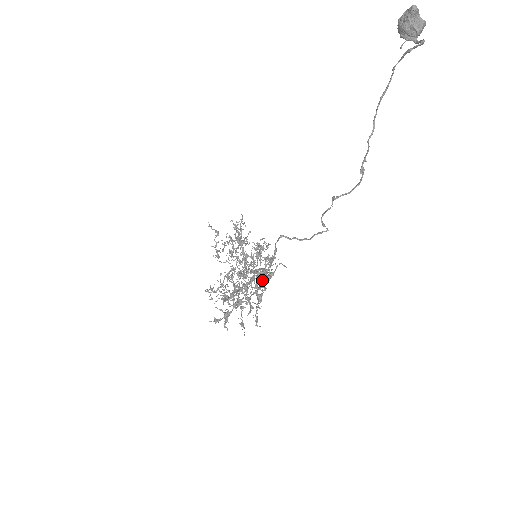
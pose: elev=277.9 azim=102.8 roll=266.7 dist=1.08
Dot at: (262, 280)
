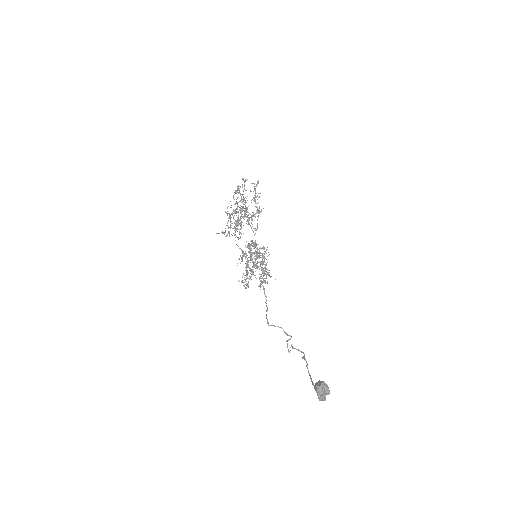
Dot at: (263, 264)
